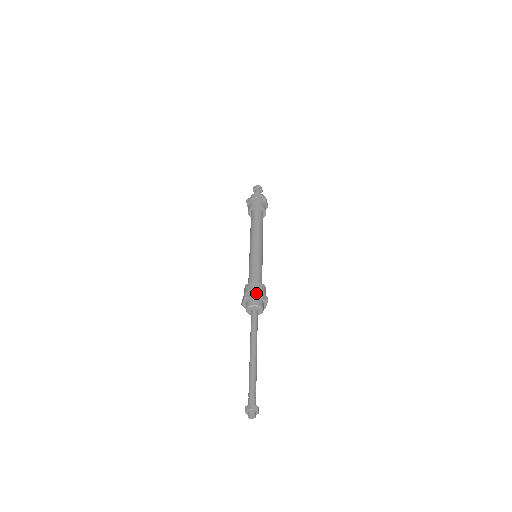
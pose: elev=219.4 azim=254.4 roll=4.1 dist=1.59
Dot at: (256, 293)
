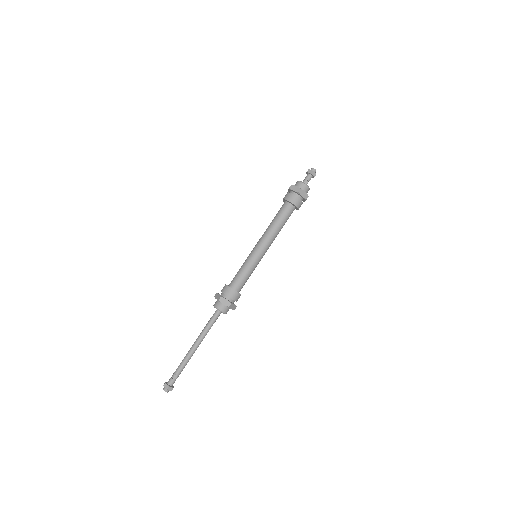
Dot at: (219, 297)
